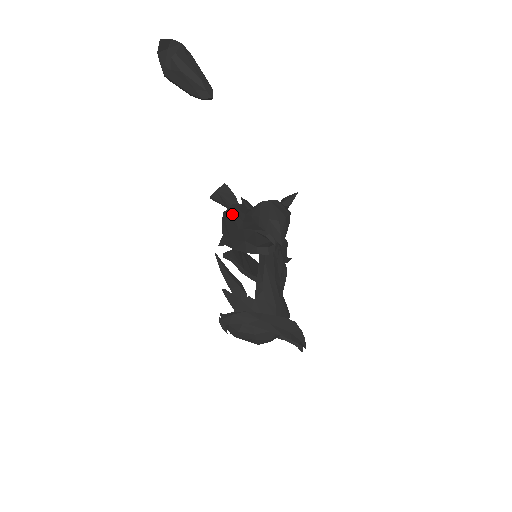
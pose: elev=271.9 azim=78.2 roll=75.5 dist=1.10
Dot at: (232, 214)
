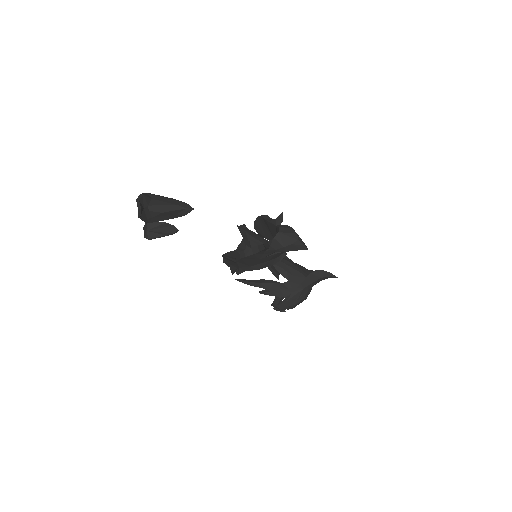
Dot at: (252, 256)
